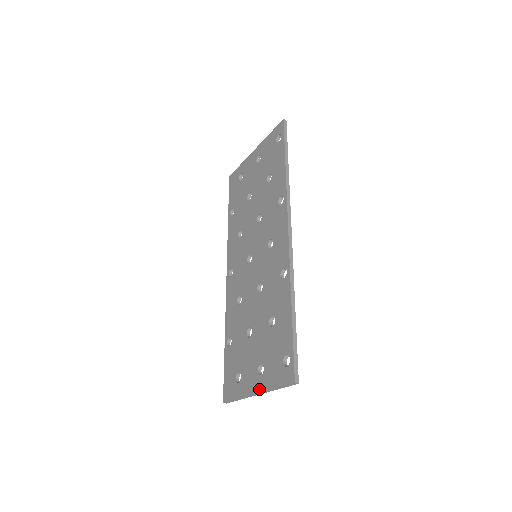
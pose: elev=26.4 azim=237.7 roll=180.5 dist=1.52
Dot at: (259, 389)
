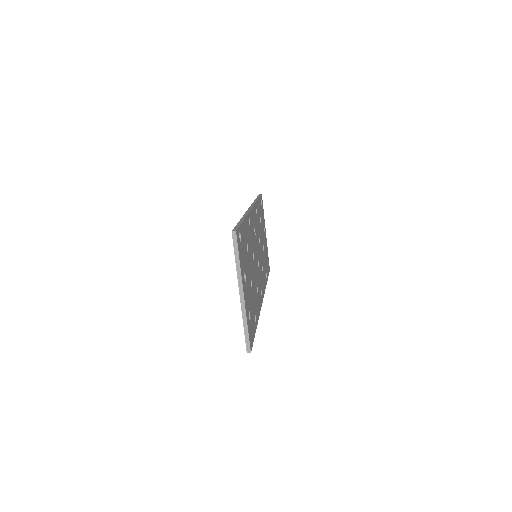
Dot at: (238, 286)
